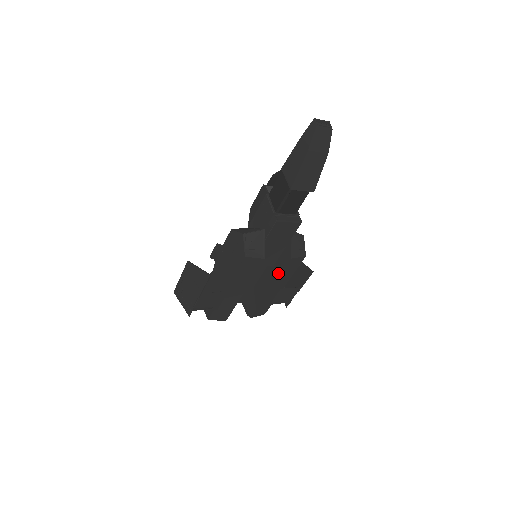
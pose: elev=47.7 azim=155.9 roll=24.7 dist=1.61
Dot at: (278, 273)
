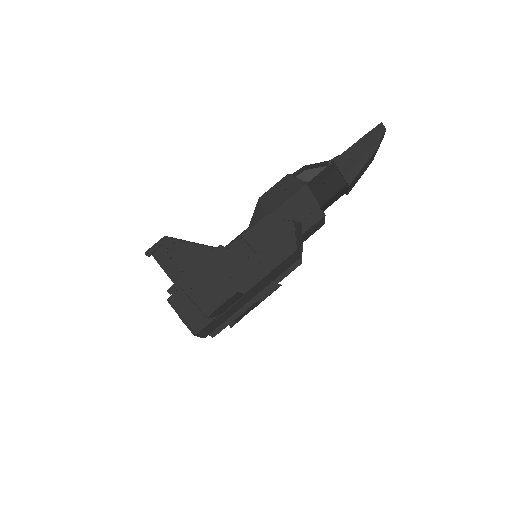
Dot at: (277, 279)
